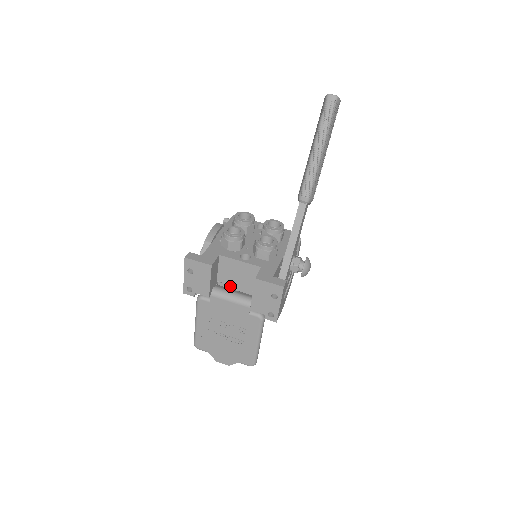
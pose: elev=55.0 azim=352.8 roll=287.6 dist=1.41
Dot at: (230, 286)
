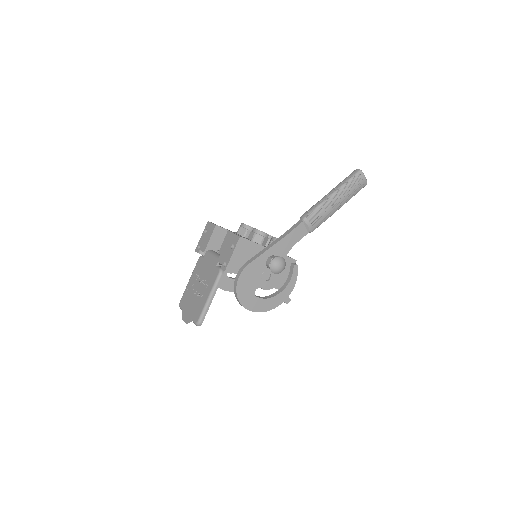
Dot at: occluded
